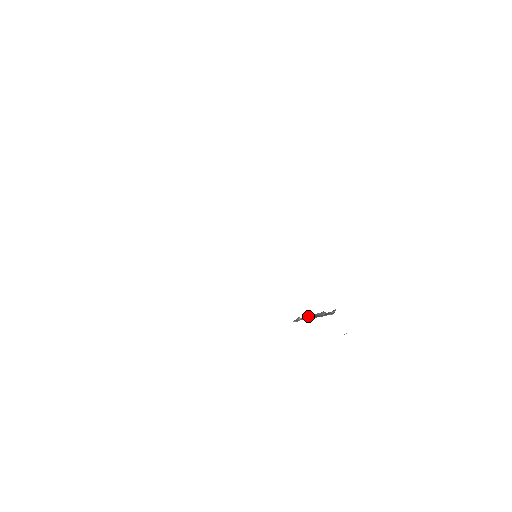
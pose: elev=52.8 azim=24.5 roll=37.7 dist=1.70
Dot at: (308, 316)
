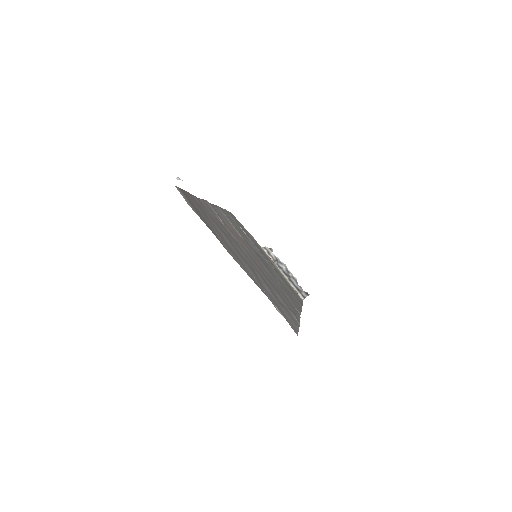
Dot at: (281, 263)
